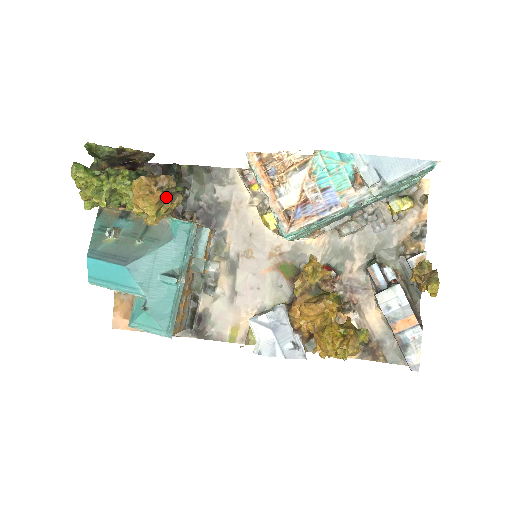
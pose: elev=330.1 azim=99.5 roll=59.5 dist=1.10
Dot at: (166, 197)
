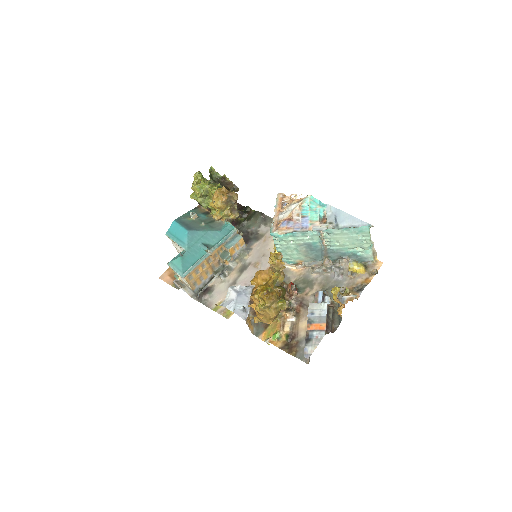
Dot at: (229, 205)
